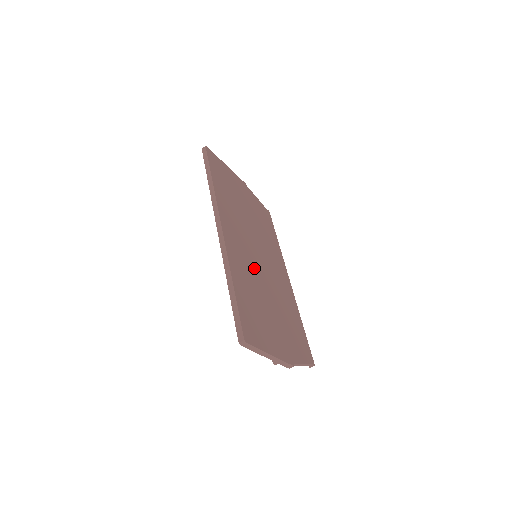
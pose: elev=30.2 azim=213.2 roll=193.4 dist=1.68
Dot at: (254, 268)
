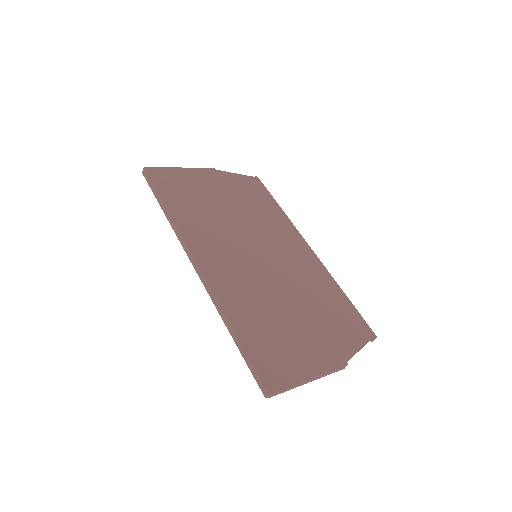
Dot at: (256, 278)
